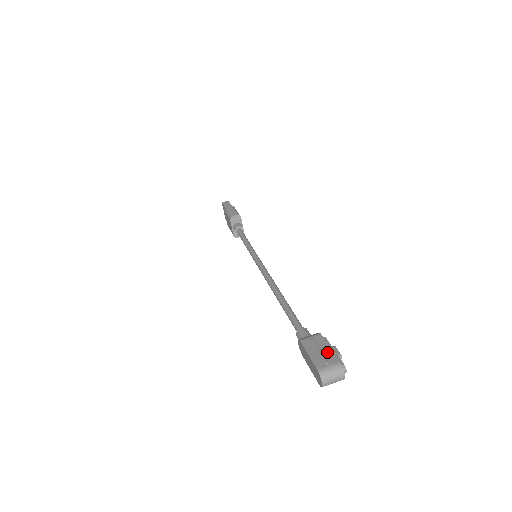
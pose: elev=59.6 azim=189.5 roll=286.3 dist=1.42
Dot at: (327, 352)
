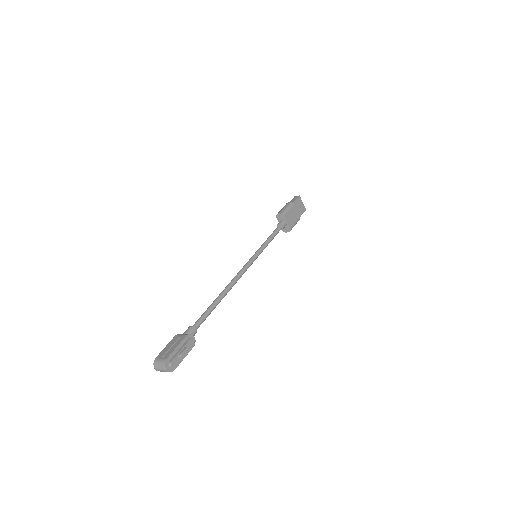
Dot at: (172, 349)
